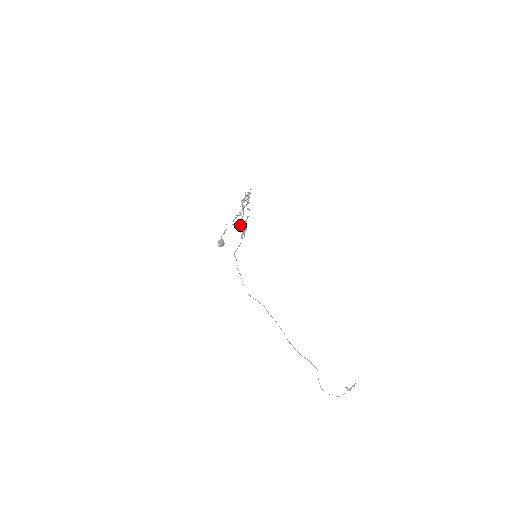
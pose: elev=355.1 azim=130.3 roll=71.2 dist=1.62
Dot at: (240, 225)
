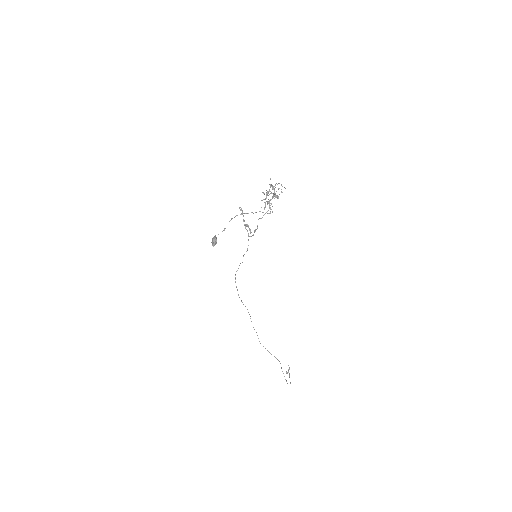
Dot at: occluded
